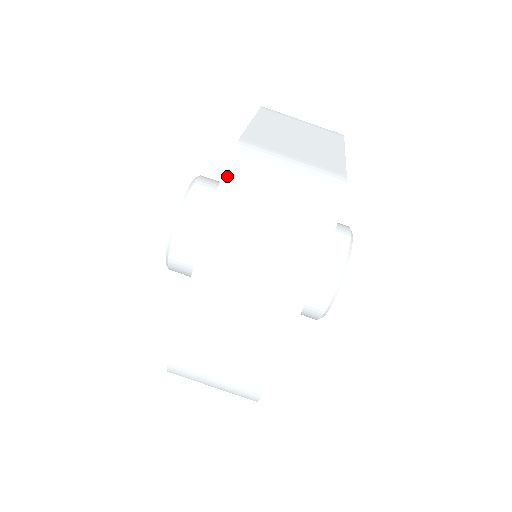
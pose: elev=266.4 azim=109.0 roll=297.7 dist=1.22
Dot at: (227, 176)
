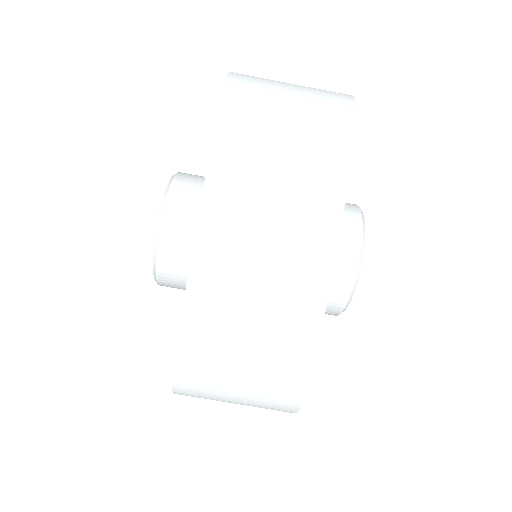
Dot at: (231, 79)
